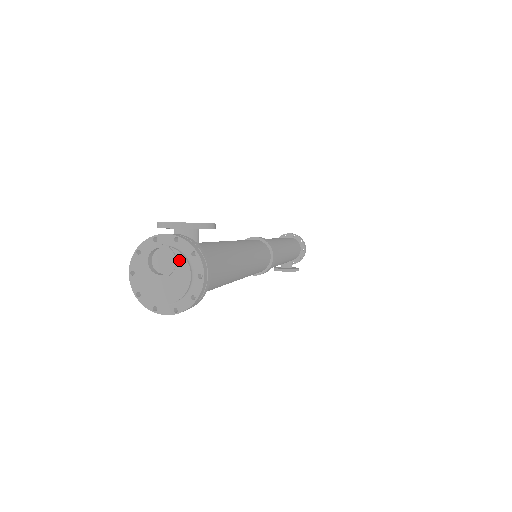
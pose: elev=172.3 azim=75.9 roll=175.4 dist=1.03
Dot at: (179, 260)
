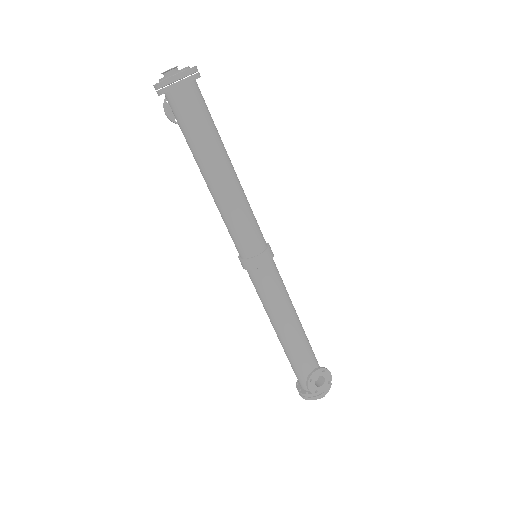
Dot at: occluded
